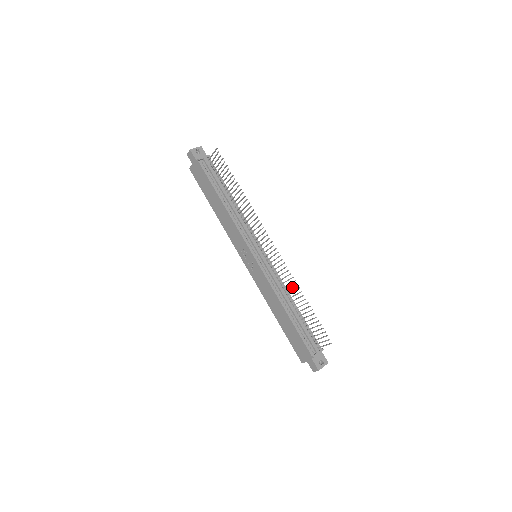
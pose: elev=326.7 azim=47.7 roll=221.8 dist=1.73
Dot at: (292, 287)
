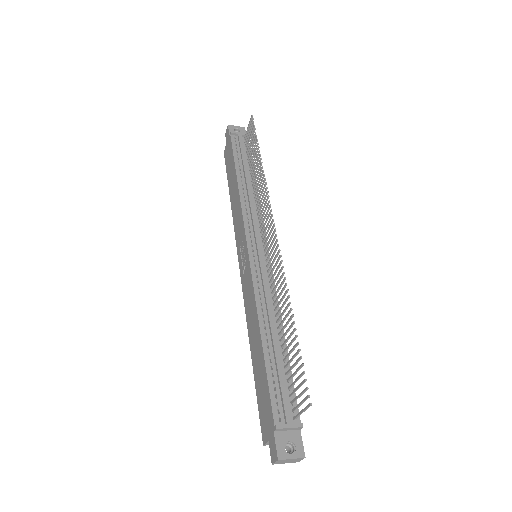
Dot at: (282, 297)
